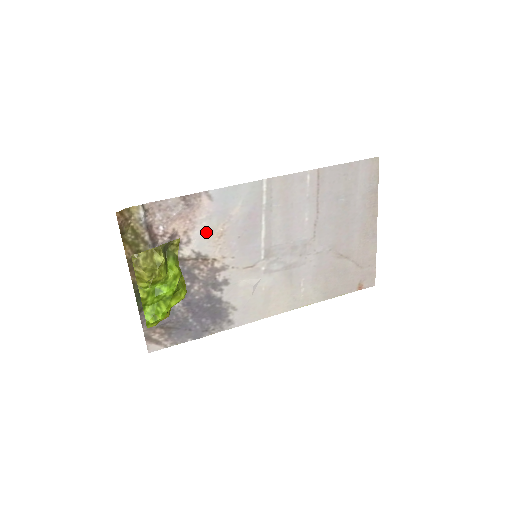
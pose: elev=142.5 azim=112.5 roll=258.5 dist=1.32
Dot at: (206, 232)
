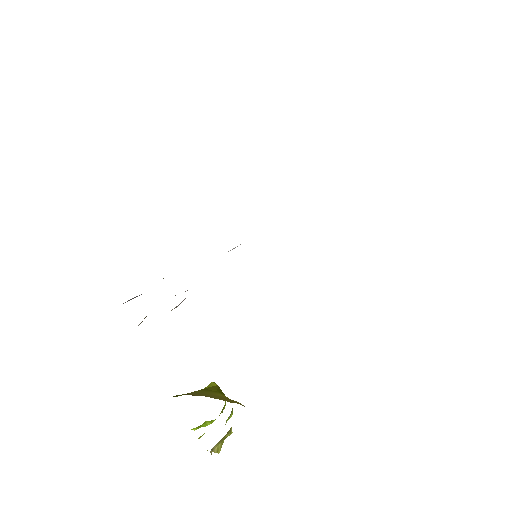
Dot at: occluded
